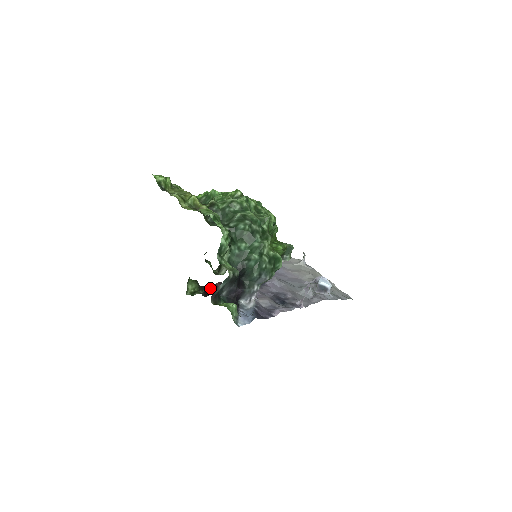
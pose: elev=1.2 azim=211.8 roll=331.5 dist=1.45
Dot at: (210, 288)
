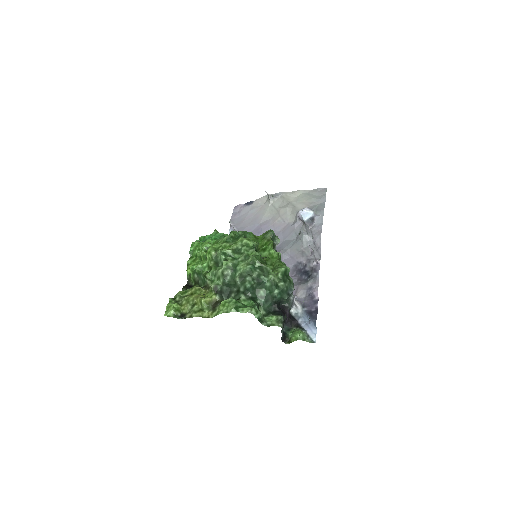
Dot at: occluded
